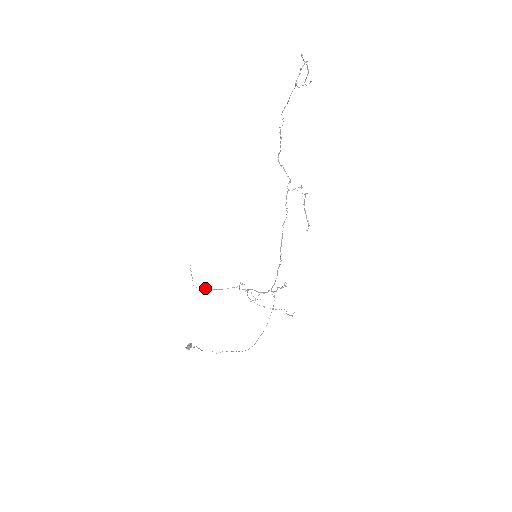
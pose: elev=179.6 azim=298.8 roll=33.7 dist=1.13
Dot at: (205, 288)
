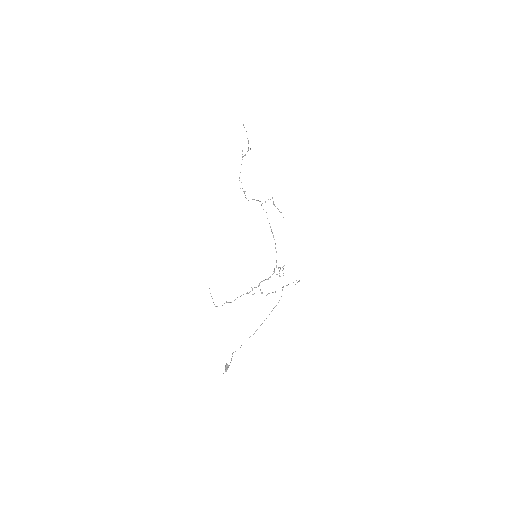
Dot at: (226, 302)
